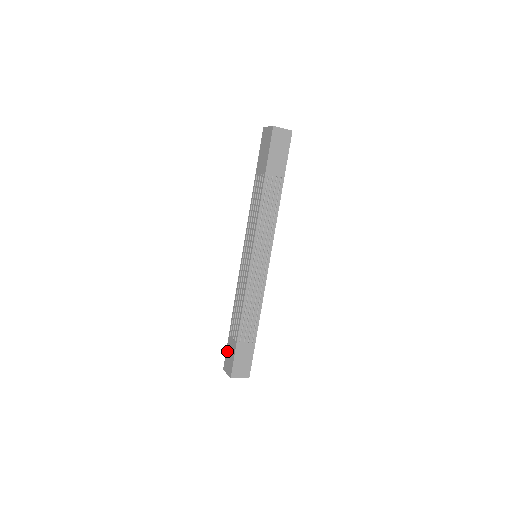
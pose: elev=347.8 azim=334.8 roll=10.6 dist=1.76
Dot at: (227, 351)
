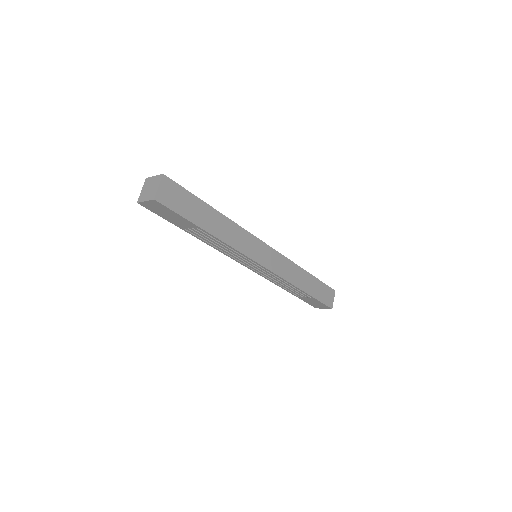
Dot at: occluded
